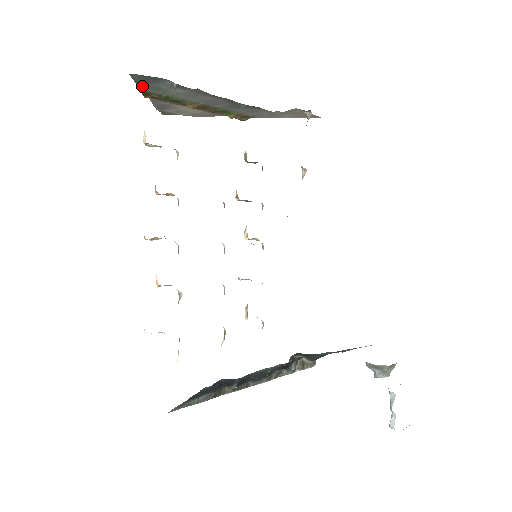
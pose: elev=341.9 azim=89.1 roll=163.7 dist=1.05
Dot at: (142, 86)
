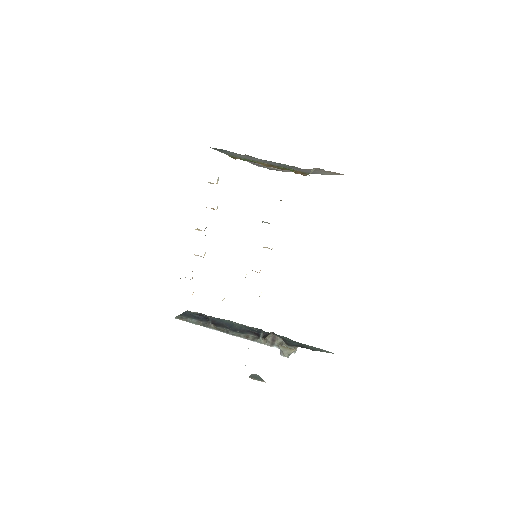
Dot at: (225, 153)
